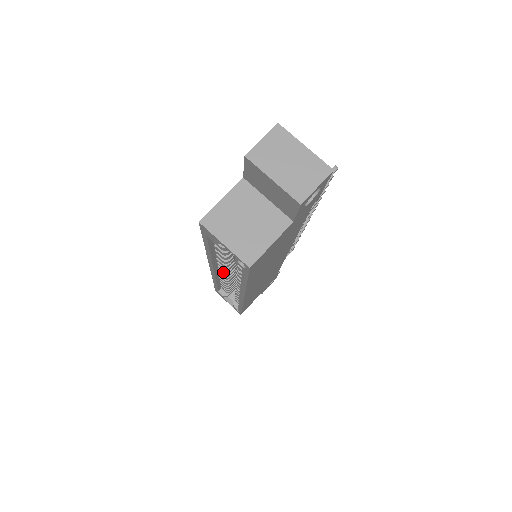
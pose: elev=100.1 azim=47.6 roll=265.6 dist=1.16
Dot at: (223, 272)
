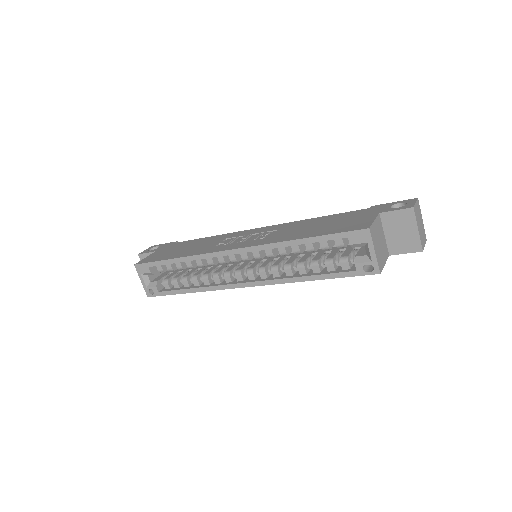
Dot at: (243, 258)
